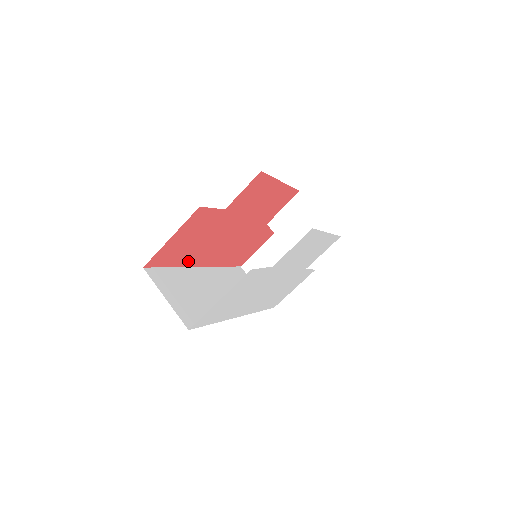
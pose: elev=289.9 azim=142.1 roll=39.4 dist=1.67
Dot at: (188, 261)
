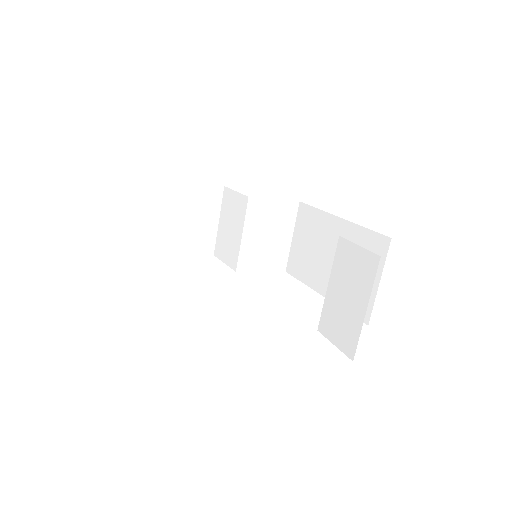
Dot at: occluded
